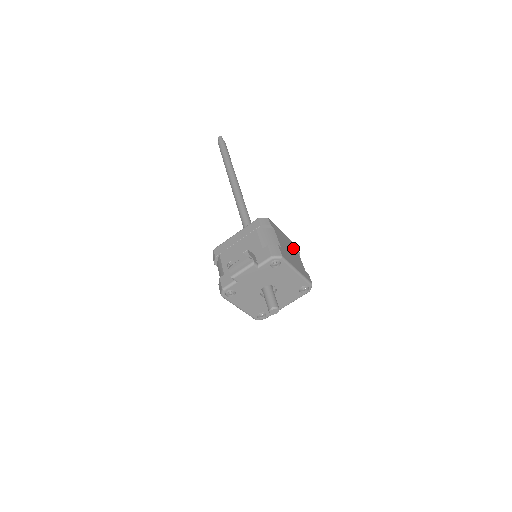
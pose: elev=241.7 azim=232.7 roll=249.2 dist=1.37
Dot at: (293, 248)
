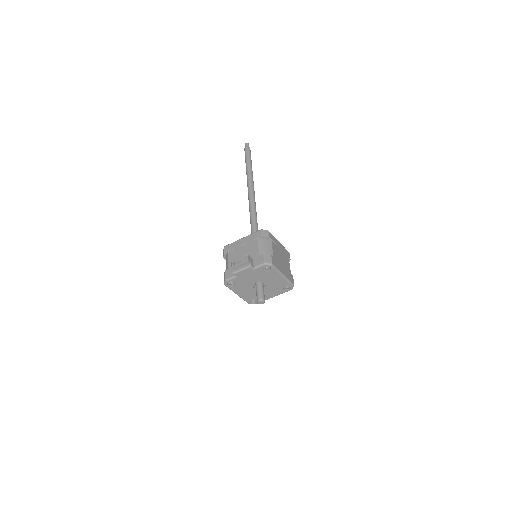
Dot at: (285, 255)
